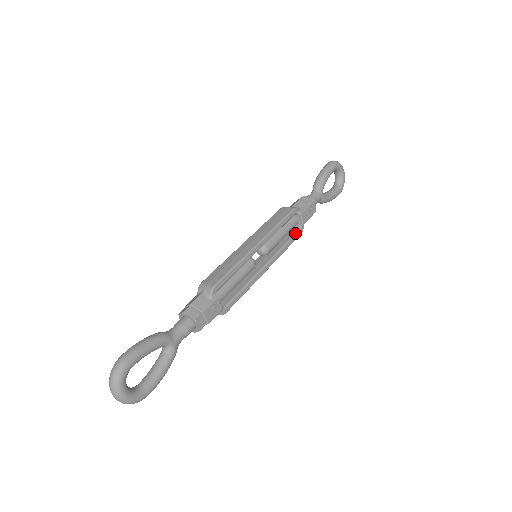
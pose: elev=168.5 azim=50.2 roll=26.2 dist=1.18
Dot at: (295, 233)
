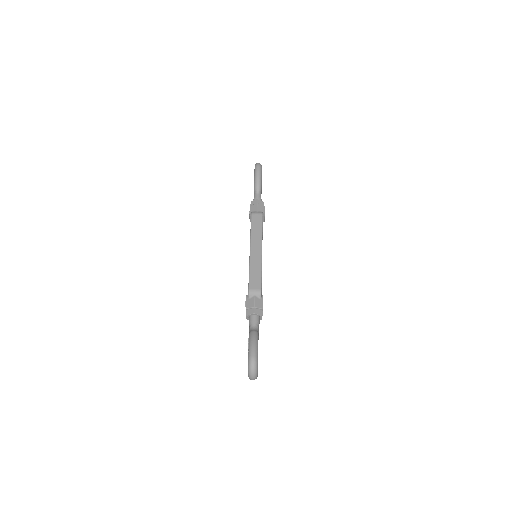
Dot at: occluded
